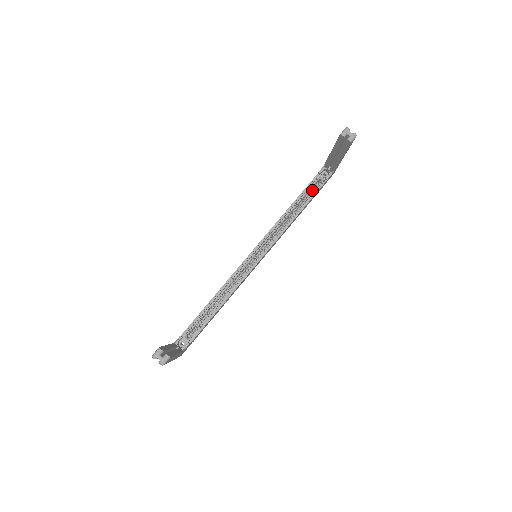
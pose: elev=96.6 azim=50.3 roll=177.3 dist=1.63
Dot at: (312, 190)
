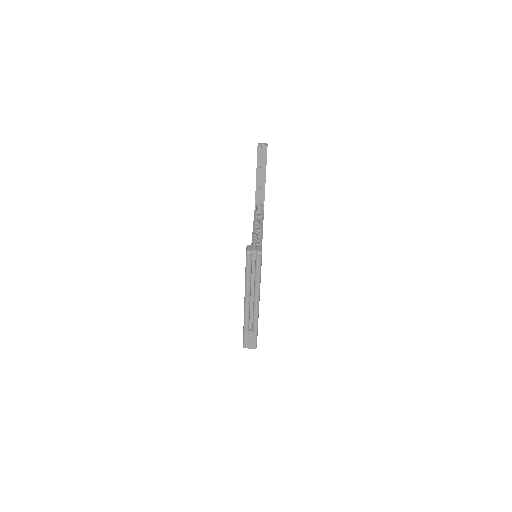
Dot at: (259, 218)
